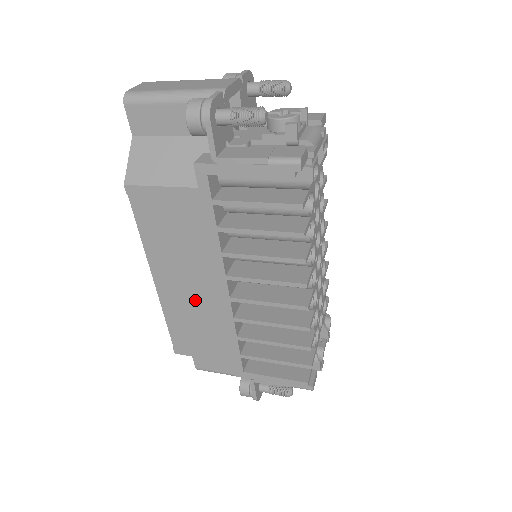
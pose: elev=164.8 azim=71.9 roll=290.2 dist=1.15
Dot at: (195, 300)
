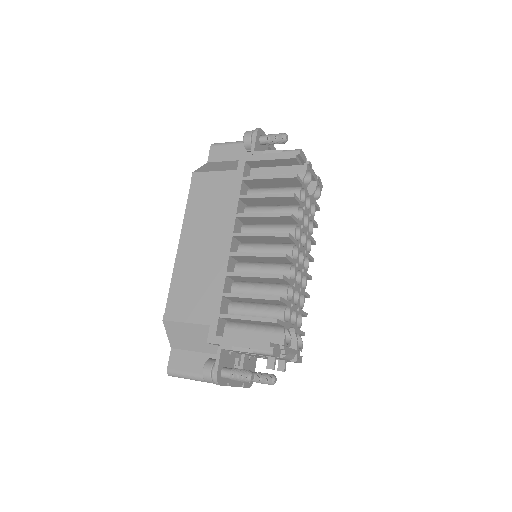
Dot at: (203, 258)
